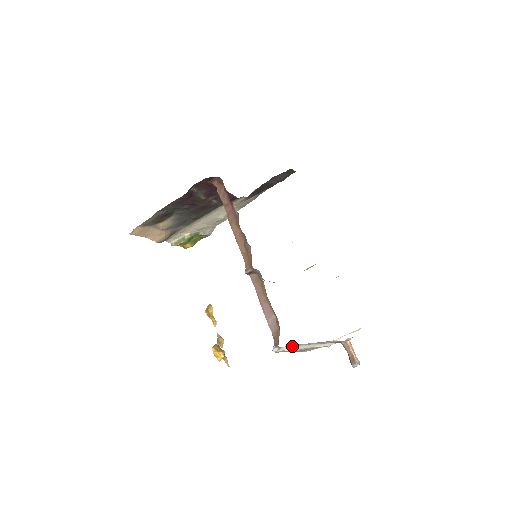
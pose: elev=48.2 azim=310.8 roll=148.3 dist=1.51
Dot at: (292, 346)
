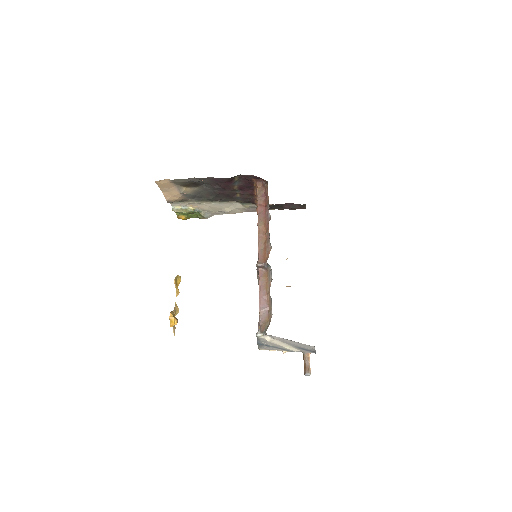
Dot at: (276, 338)
